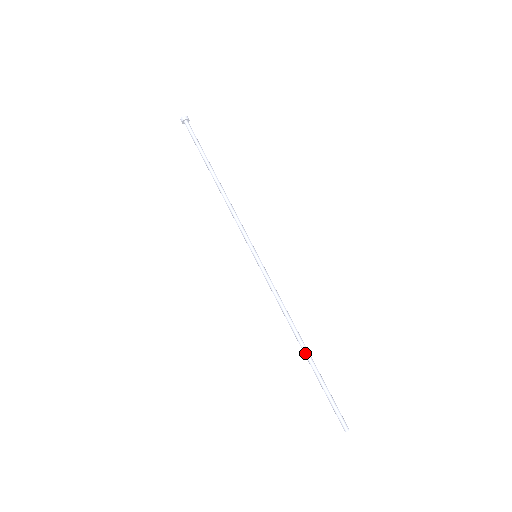
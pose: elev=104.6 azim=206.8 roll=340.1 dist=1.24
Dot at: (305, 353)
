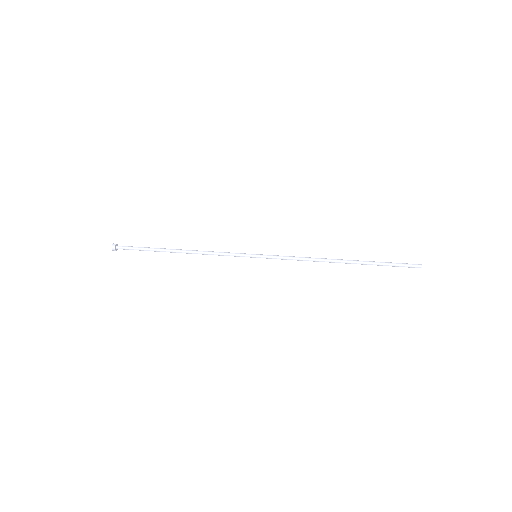
Dot at: (349, 262)
